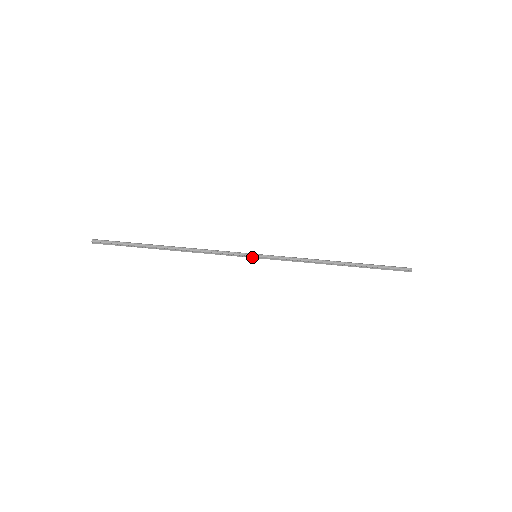
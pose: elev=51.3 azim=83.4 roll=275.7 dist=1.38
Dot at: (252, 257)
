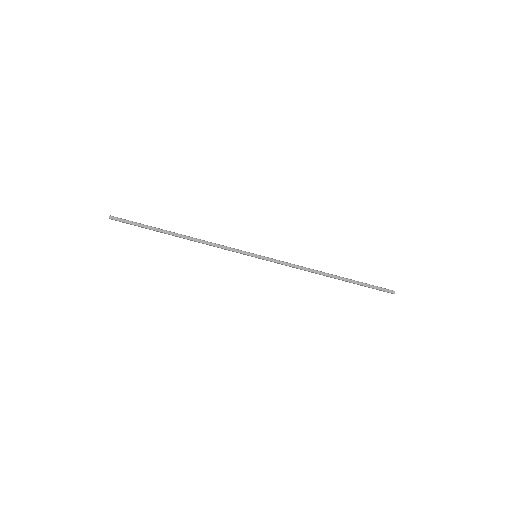
Dot at: (252, 256)
